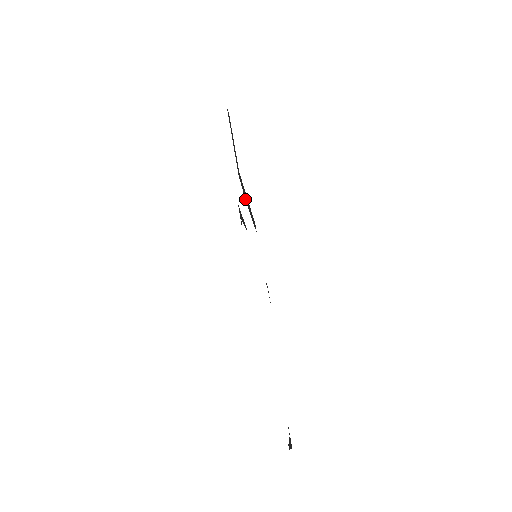
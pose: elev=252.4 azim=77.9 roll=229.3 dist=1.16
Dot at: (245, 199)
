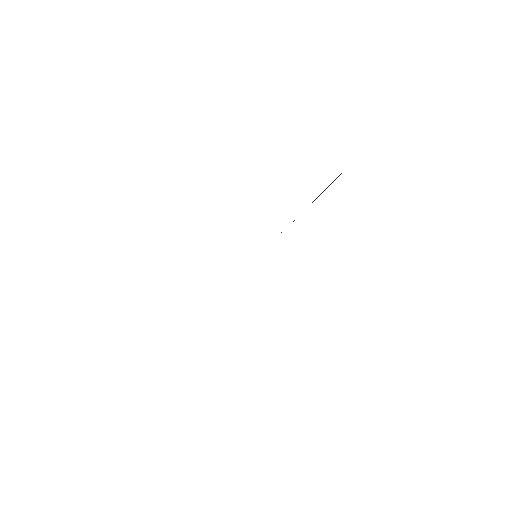
Dot at: occluded
